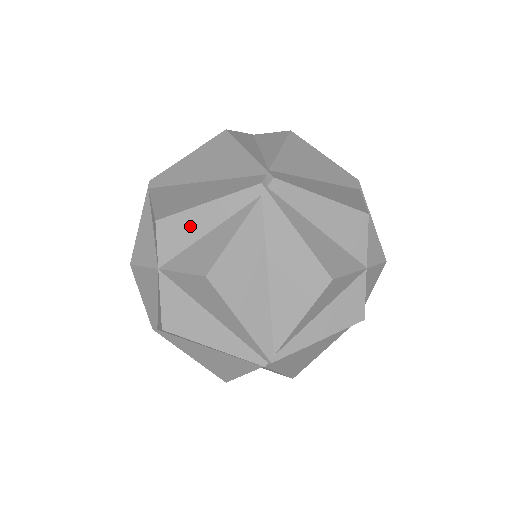
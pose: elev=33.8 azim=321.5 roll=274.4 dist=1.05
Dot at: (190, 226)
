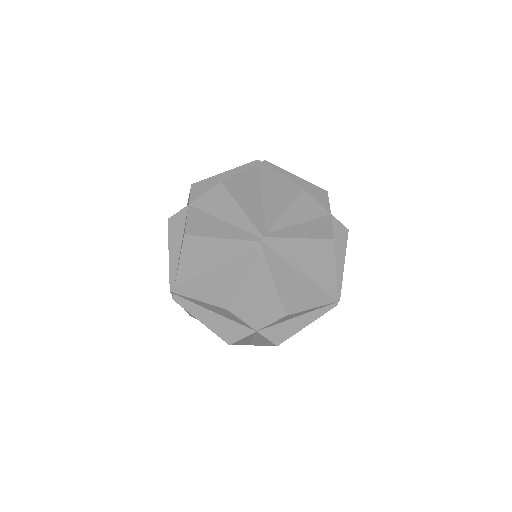
Dot at: (213, 183)
